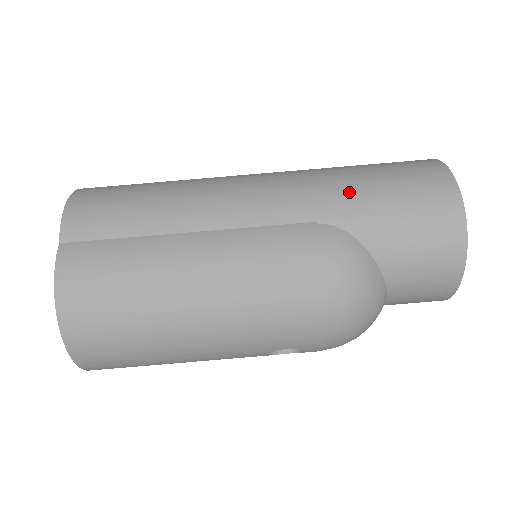
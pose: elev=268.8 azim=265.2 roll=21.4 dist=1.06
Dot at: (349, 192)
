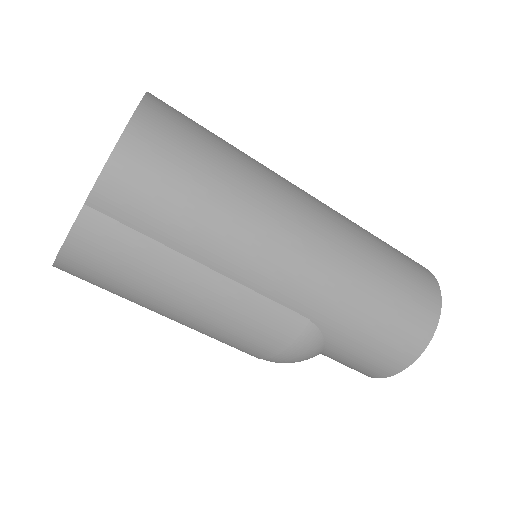
Dot at: (353, 314)
